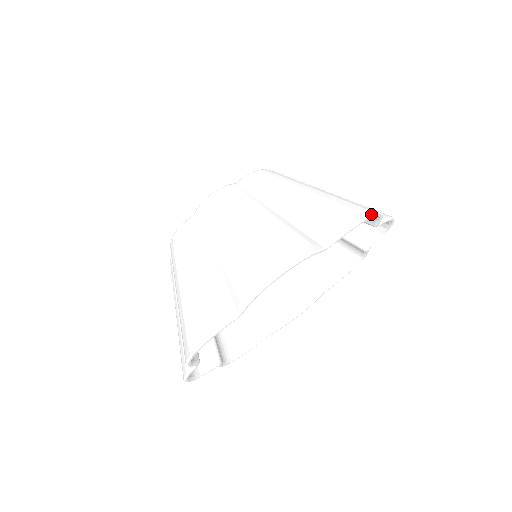
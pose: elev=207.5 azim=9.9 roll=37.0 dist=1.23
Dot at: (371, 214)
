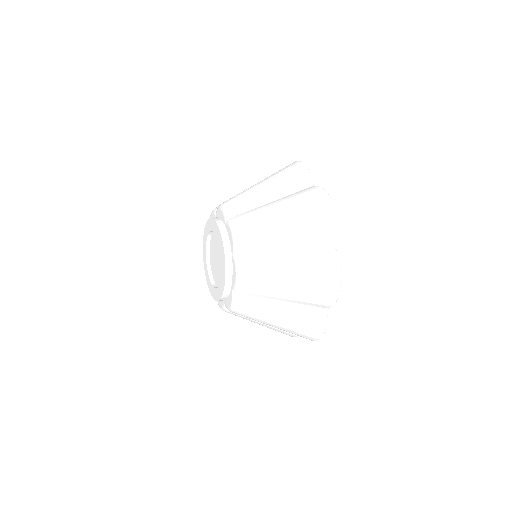
Dot at: (332, 205)
